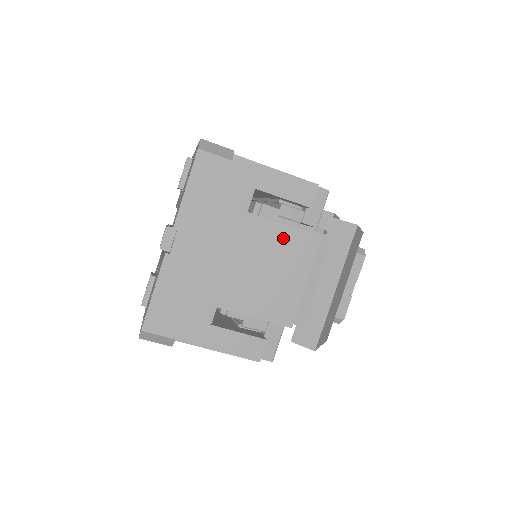
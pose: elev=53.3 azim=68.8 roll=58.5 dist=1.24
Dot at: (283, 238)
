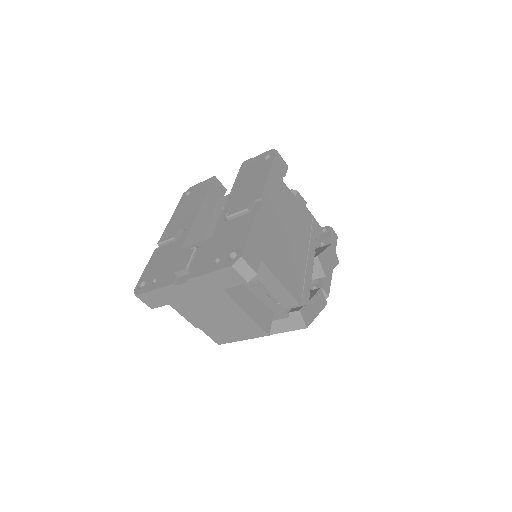
Dot at: (246, 322)
